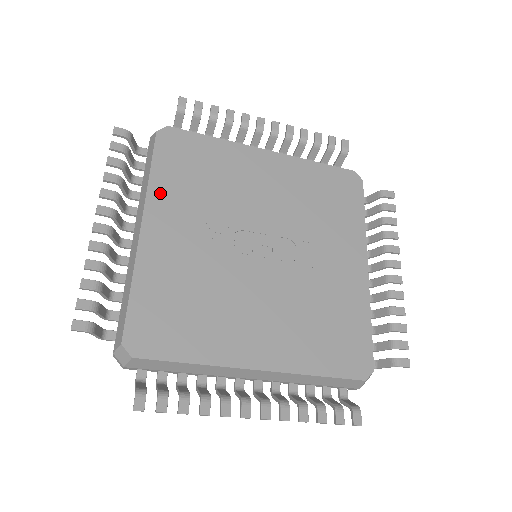
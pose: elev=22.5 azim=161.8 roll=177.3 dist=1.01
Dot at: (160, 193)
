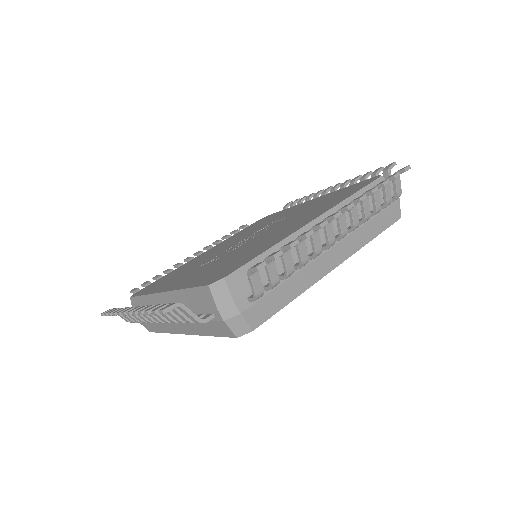
Dot at: (158, 288)
